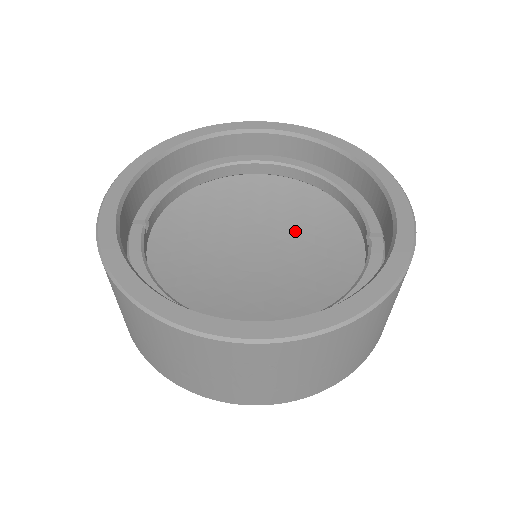
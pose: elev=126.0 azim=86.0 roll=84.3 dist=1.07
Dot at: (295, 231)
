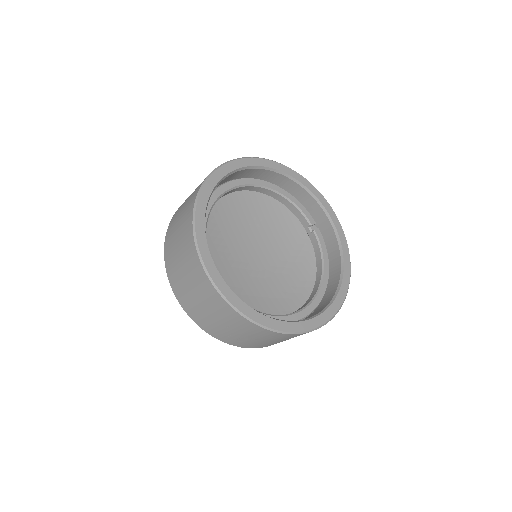
Dot at: (266, 230)
